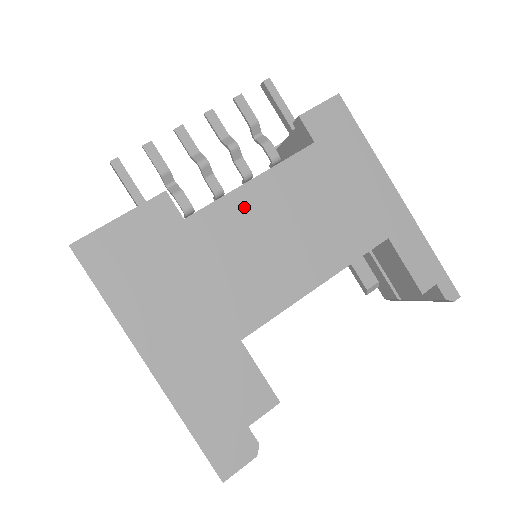
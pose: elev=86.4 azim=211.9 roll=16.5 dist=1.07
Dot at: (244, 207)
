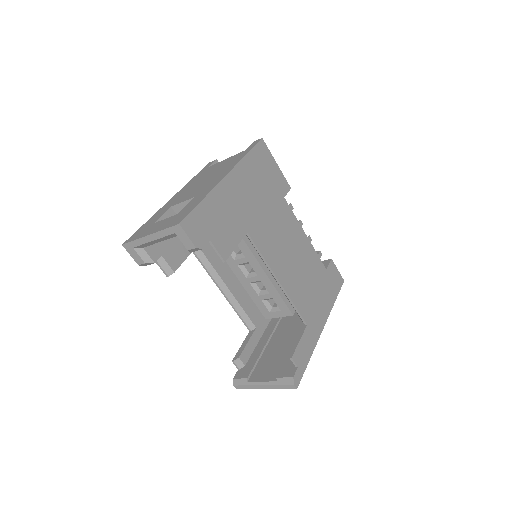
Dot at: (296, 231)
